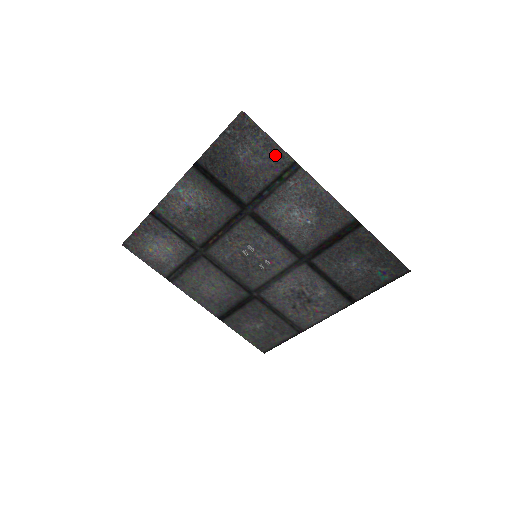
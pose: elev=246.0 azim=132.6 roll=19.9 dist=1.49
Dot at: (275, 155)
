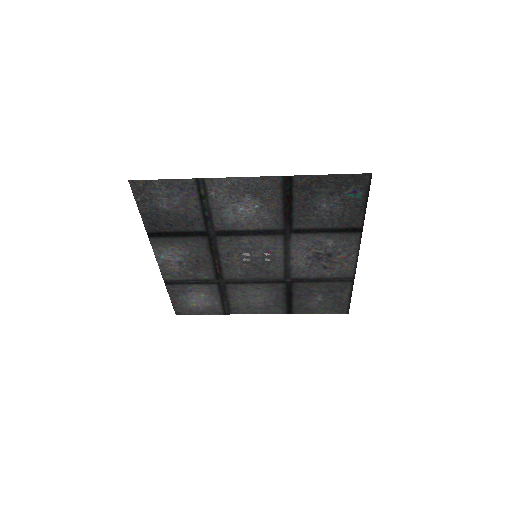
Dot at: (180, 187)
